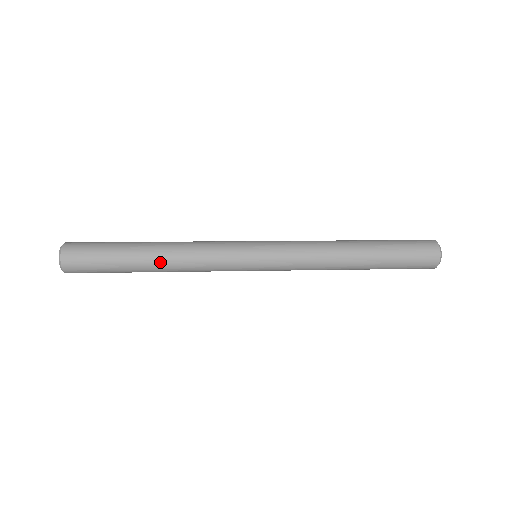
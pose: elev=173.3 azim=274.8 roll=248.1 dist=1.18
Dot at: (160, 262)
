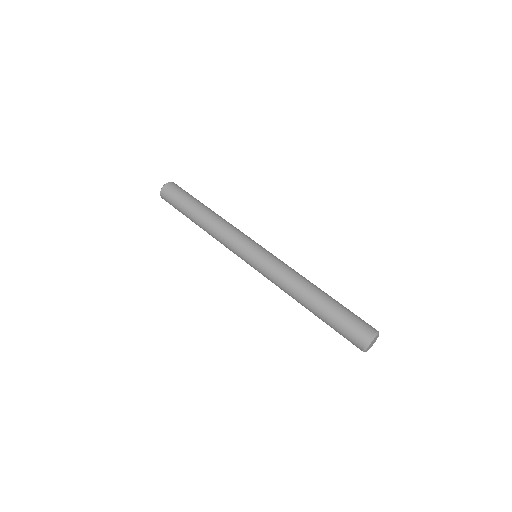
Dot at: (202, 228)
